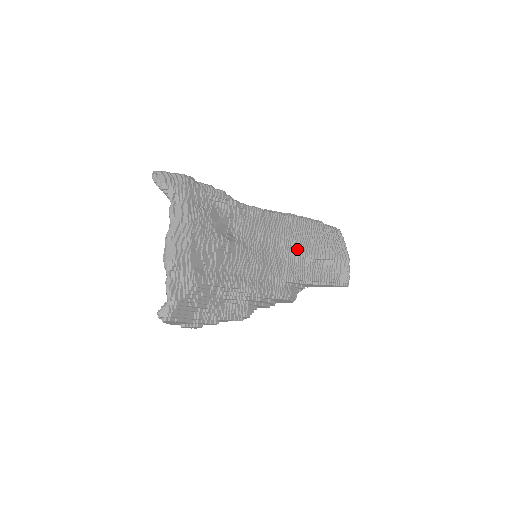
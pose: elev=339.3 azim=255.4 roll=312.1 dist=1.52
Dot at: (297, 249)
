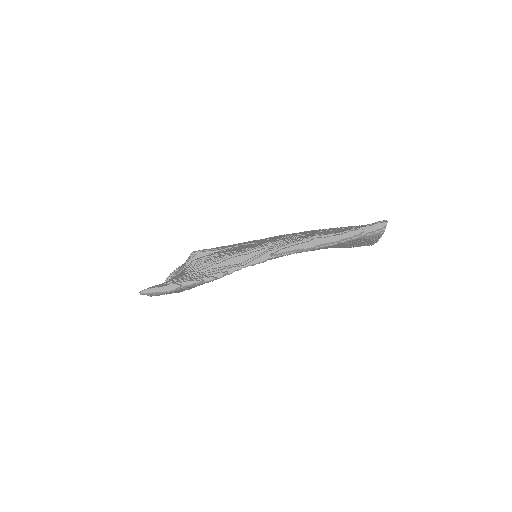
Dot at: occluded
